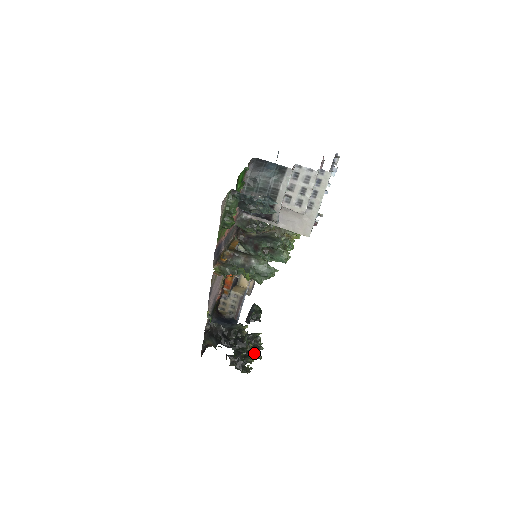
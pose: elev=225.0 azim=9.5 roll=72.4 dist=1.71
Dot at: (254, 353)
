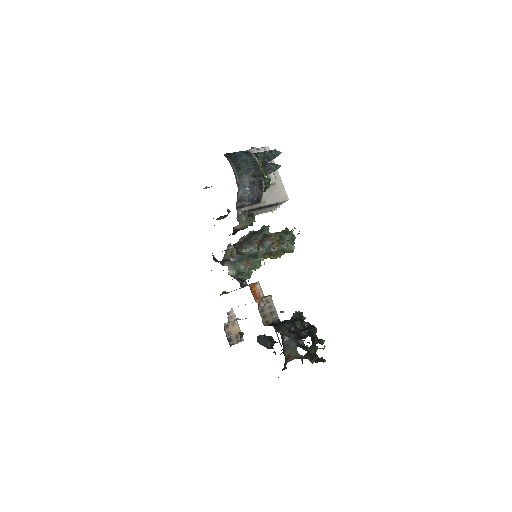
Dot at: occluded
